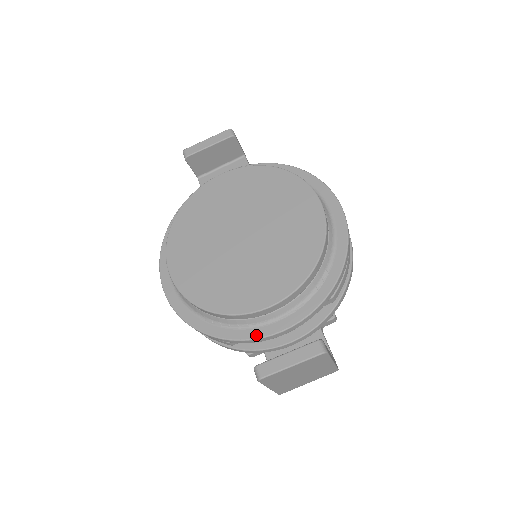
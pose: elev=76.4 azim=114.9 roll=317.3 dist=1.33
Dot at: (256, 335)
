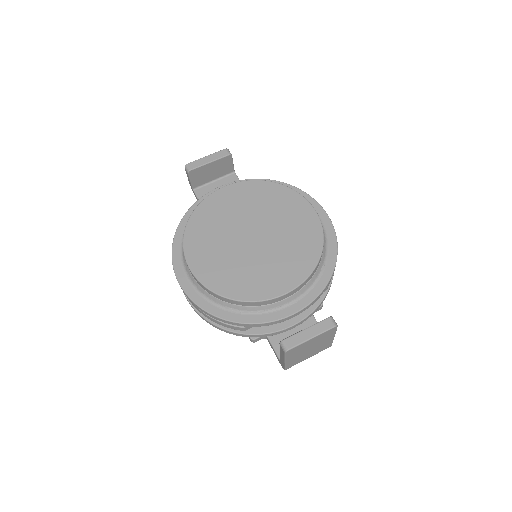
Dot at: (272, 318)
